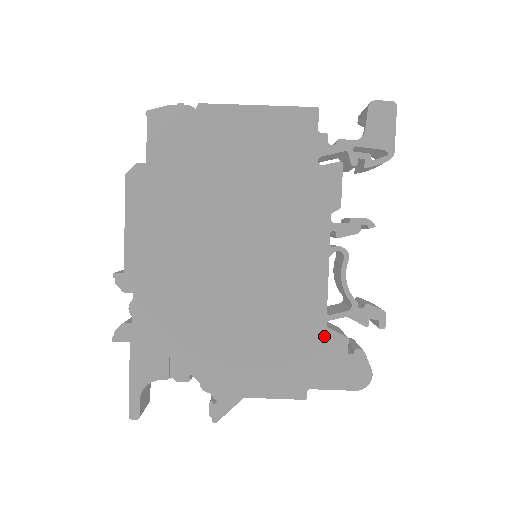
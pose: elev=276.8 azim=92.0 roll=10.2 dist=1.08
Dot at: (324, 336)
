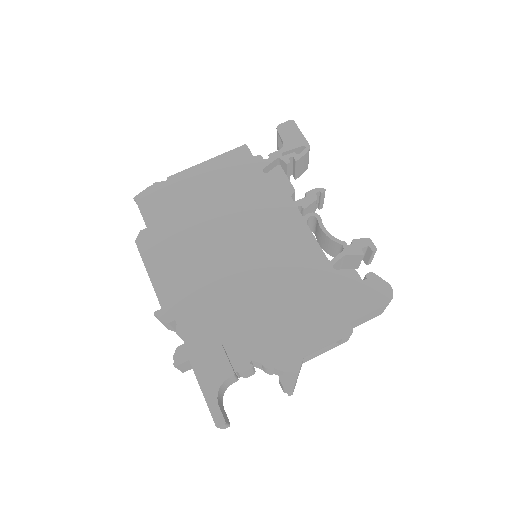
Dot at: (337, 277)
